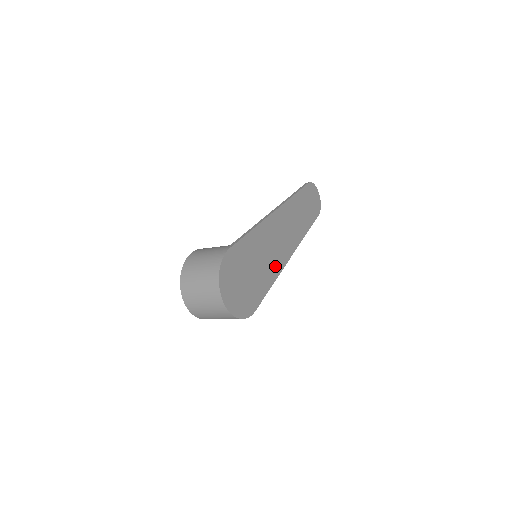
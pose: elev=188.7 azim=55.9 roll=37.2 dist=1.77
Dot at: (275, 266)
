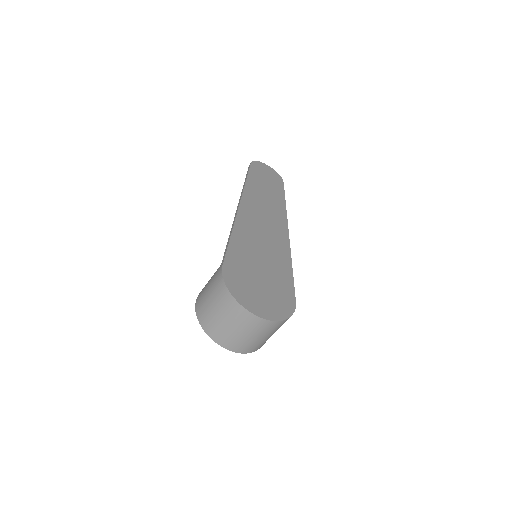
Dot at: (280, 251)
